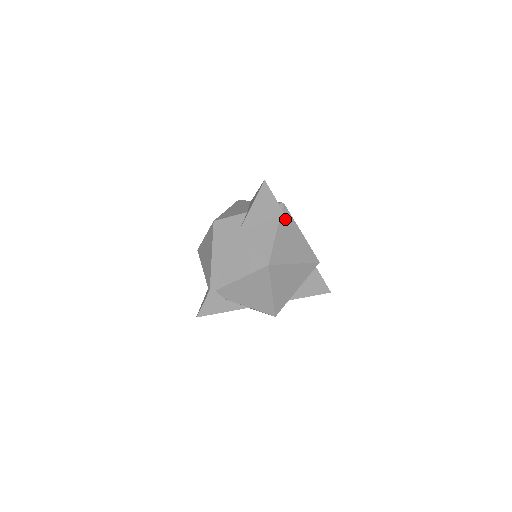
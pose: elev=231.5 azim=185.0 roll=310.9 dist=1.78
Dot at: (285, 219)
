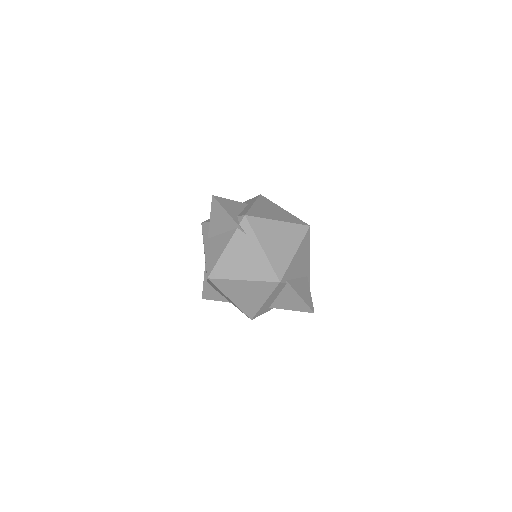
Dot at: (242, 233)
